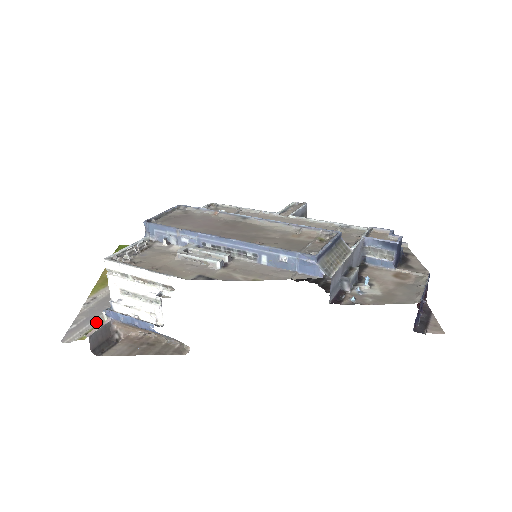
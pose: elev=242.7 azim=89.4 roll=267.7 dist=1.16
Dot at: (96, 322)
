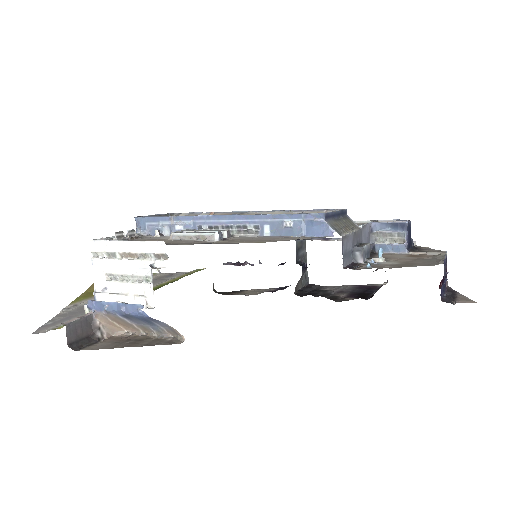
Dot at: occluded
